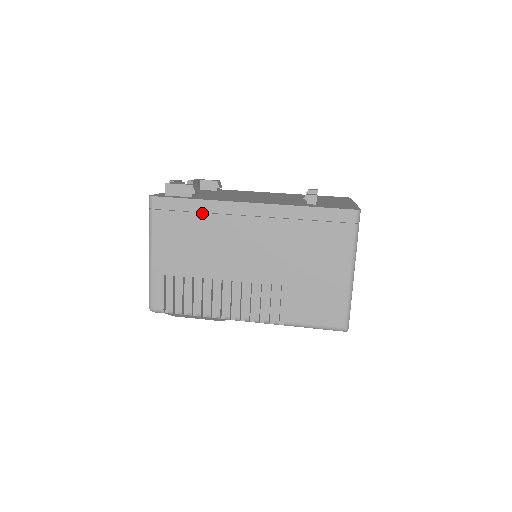
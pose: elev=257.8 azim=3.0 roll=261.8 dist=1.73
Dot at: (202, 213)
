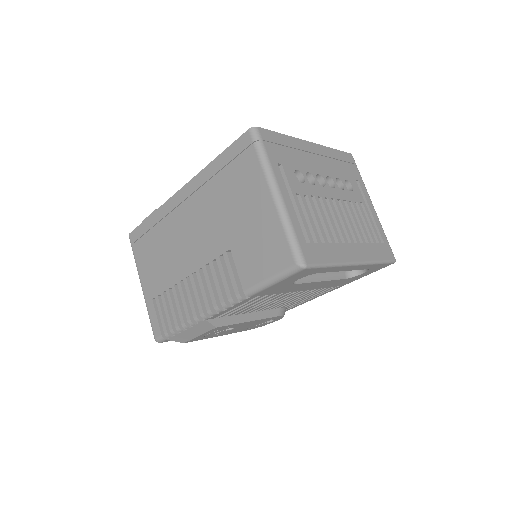
Dot at: (156, 224)
